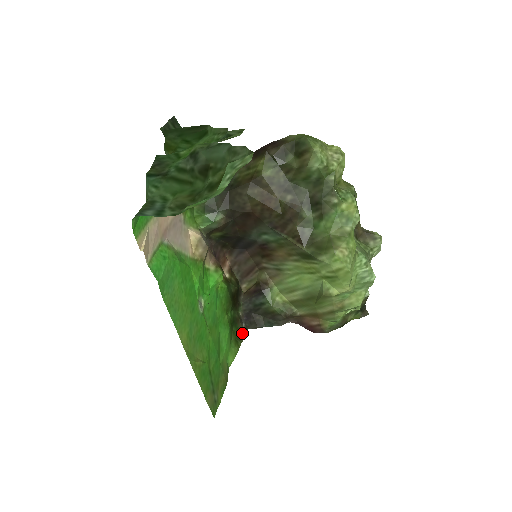
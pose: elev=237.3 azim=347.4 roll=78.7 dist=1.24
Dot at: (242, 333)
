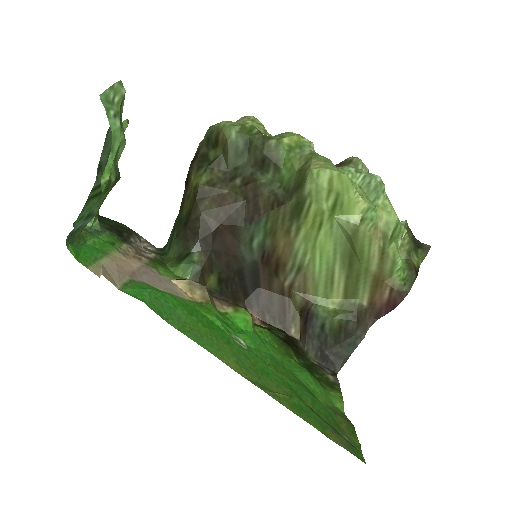
Dot at: (332, 378)
